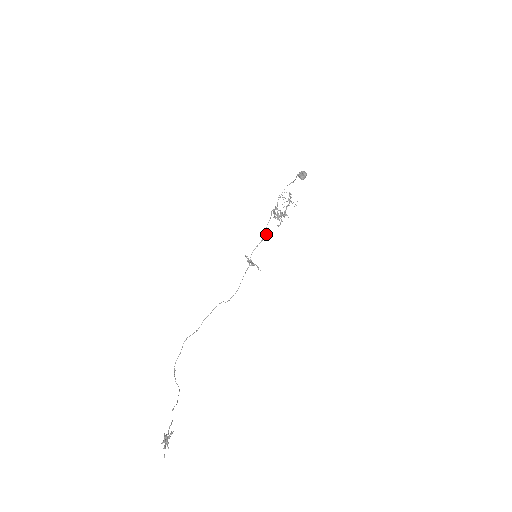
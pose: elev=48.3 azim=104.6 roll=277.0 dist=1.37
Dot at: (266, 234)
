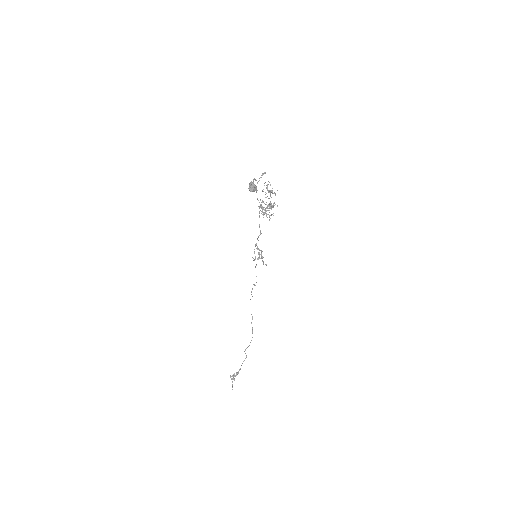
Dot at: (260, 232)
